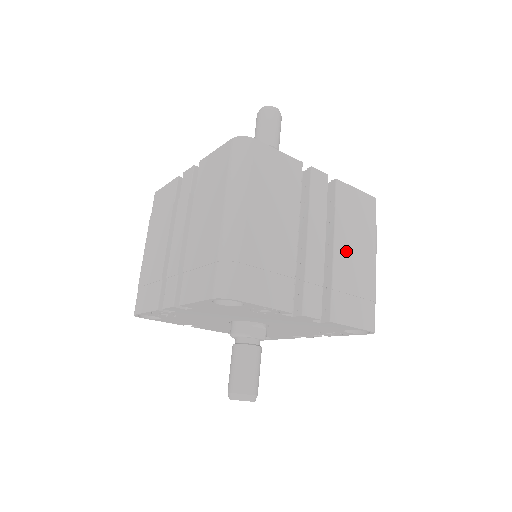
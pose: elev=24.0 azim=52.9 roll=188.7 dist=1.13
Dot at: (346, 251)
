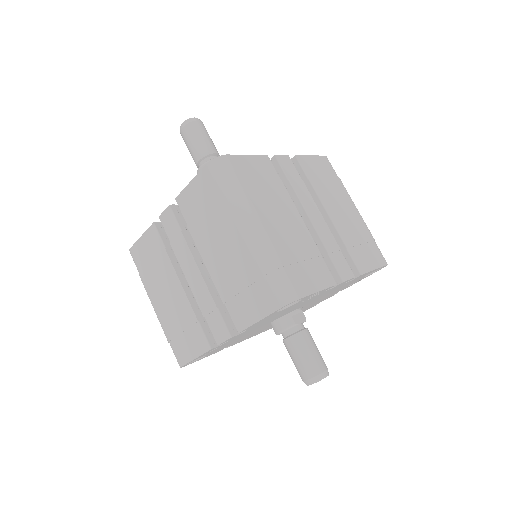
Dot at: (336, 212)
